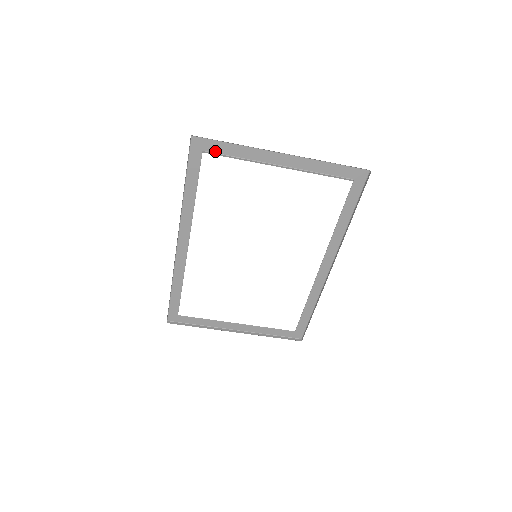
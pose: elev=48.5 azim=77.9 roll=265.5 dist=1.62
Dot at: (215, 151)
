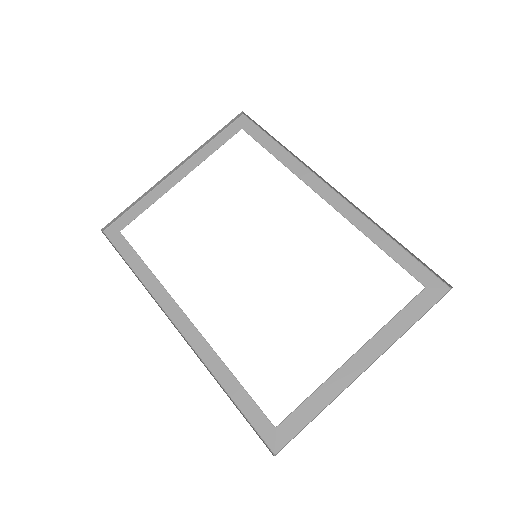
Dot at: (129, 223)
